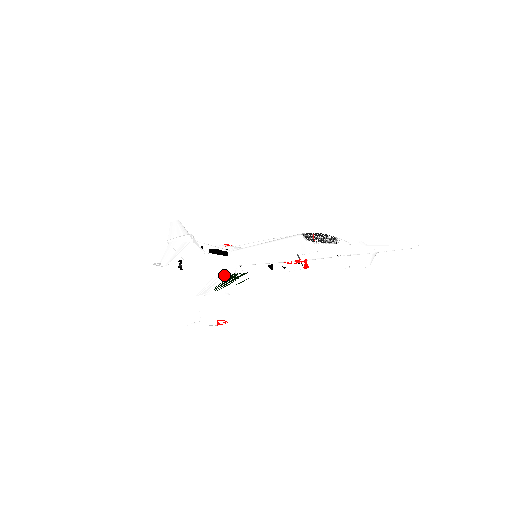
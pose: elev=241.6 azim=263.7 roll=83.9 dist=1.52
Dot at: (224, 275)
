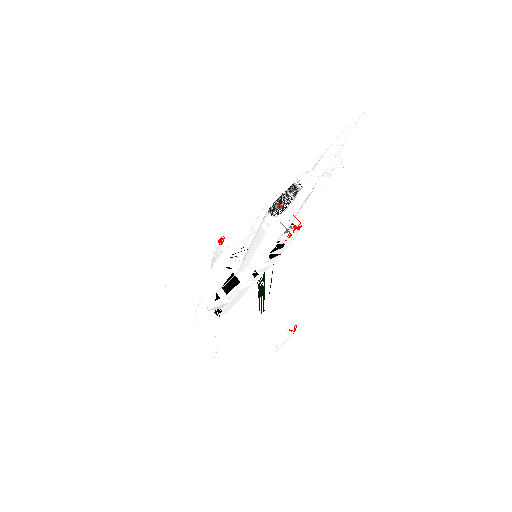
Dot at: occluded
